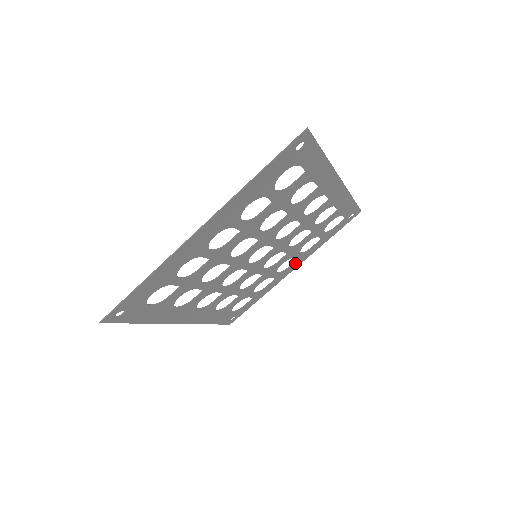
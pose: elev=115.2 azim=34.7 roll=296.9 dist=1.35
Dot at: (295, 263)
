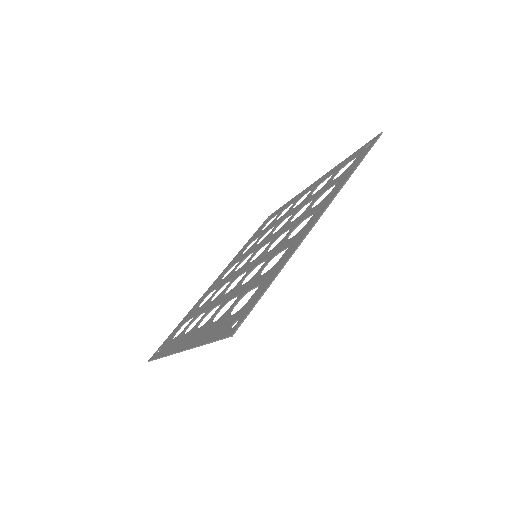
Dot at: (313, 187)
